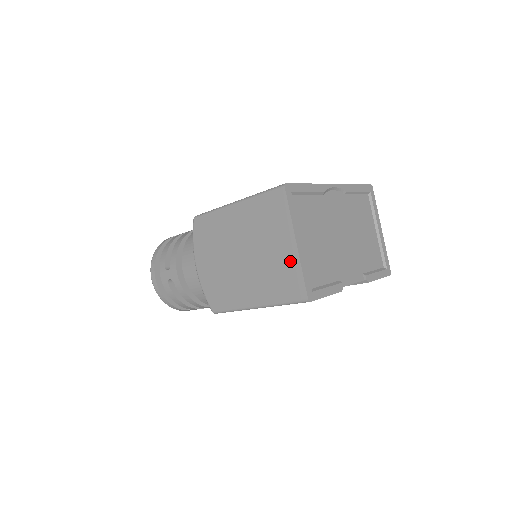
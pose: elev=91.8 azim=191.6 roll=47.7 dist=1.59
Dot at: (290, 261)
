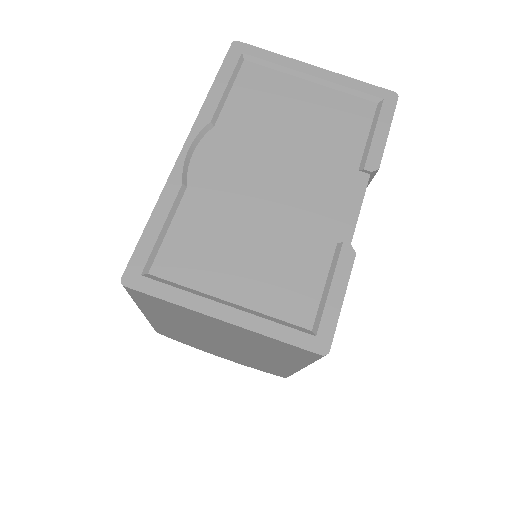
Dot at: (249, 335)
